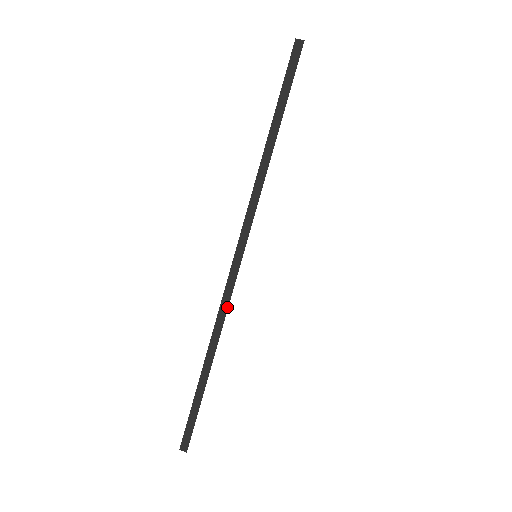
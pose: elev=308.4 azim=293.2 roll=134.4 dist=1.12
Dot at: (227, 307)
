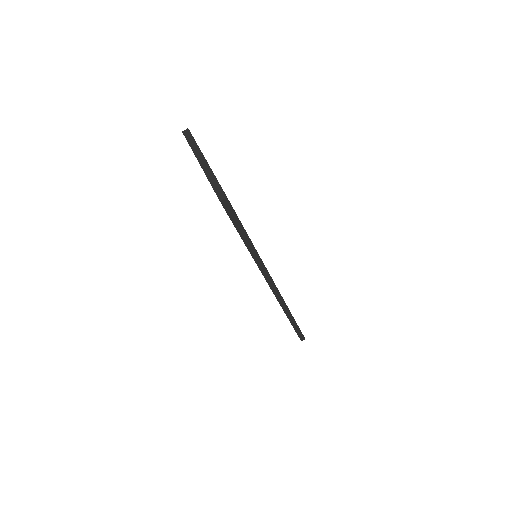
Dot at: (284, 302)
